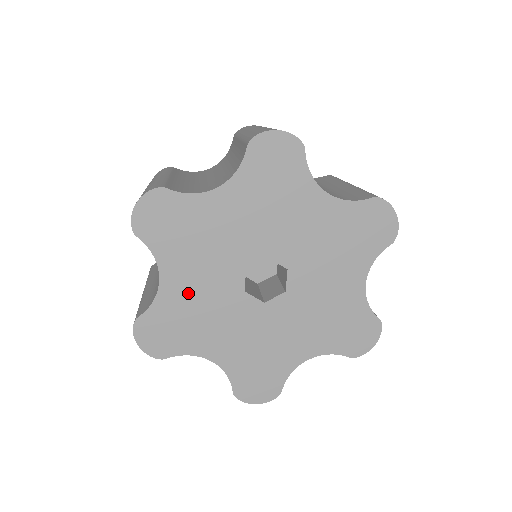
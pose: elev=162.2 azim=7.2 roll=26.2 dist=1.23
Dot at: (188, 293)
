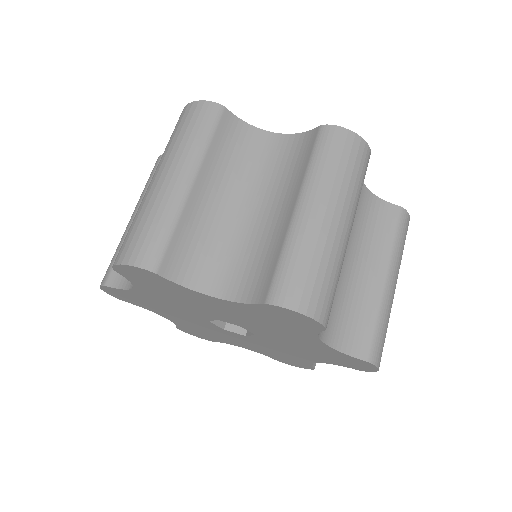
Dot at: (189, 324)
